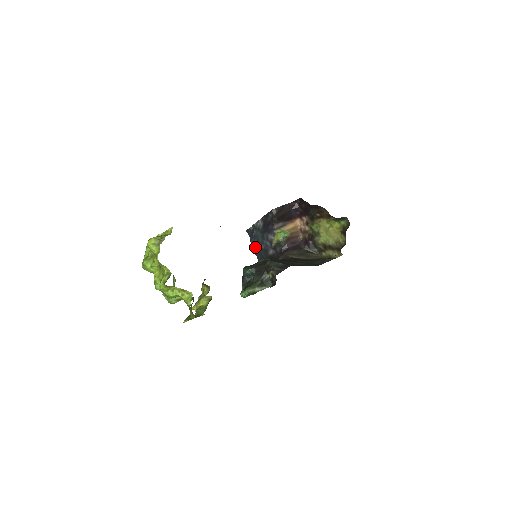
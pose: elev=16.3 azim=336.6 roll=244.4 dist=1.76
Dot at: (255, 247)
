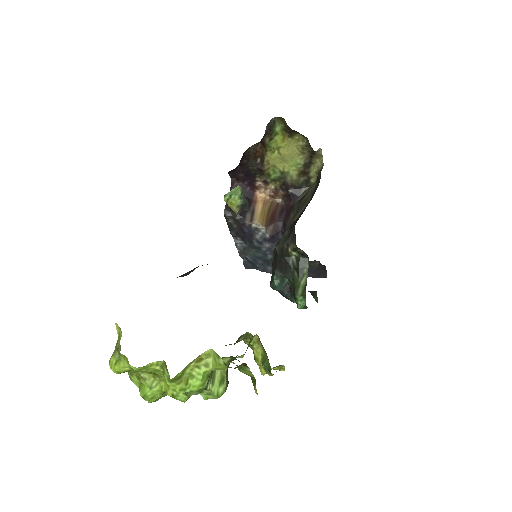
Dot at: (268, 268)
